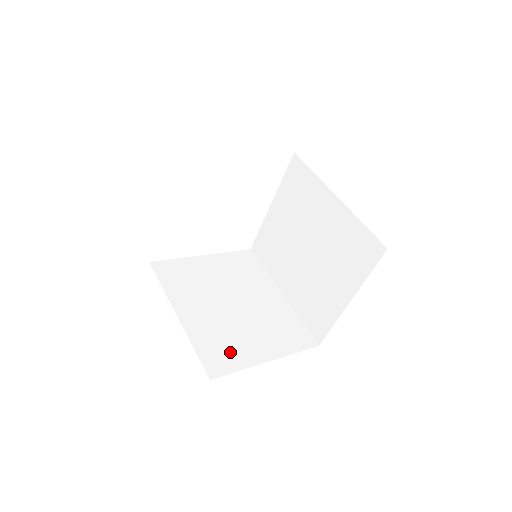
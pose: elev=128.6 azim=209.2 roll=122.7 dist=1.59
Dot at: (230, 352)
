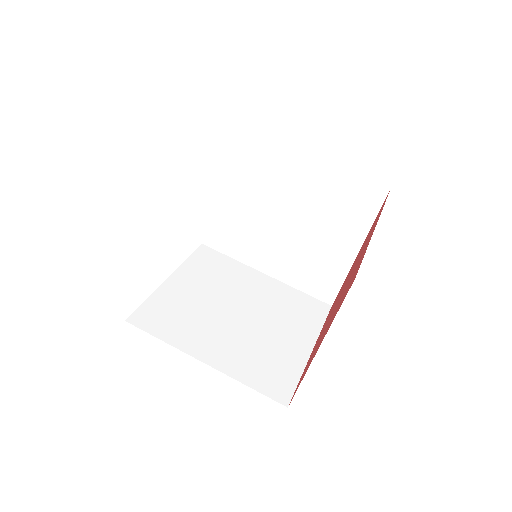
Dot at: (278, 366)
